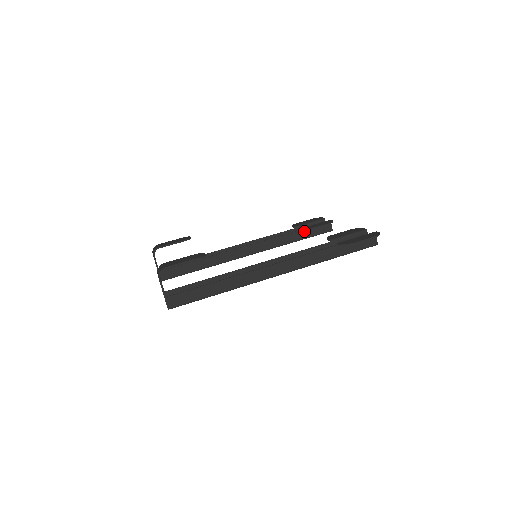
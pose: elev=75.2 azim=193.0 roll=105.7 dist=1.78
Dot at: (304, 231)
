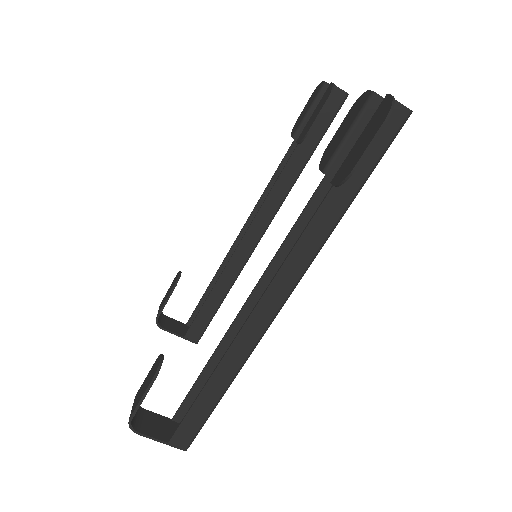
Dot at: (306, 137)
